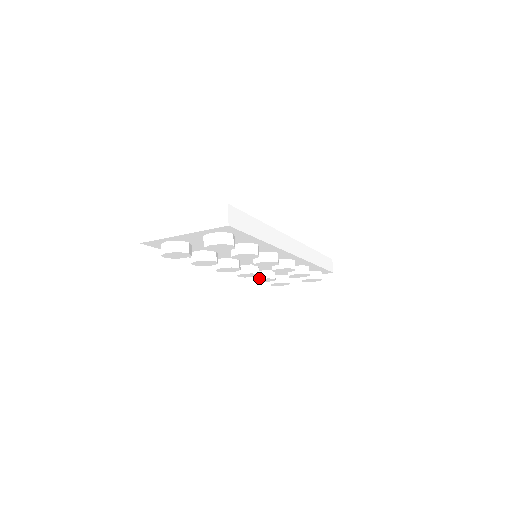
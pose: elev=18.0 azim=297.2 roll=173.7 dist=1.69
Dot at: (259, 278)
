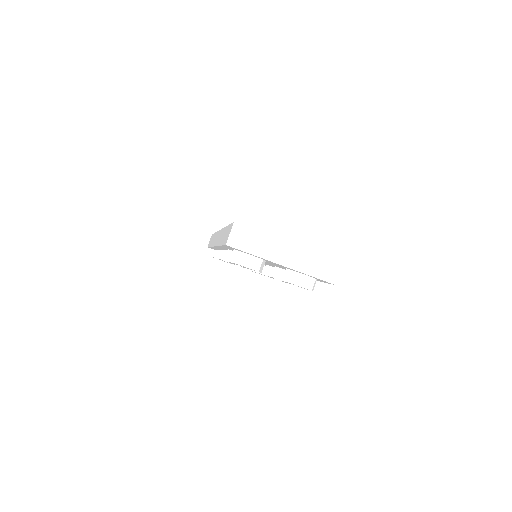
Dot at: occluded
